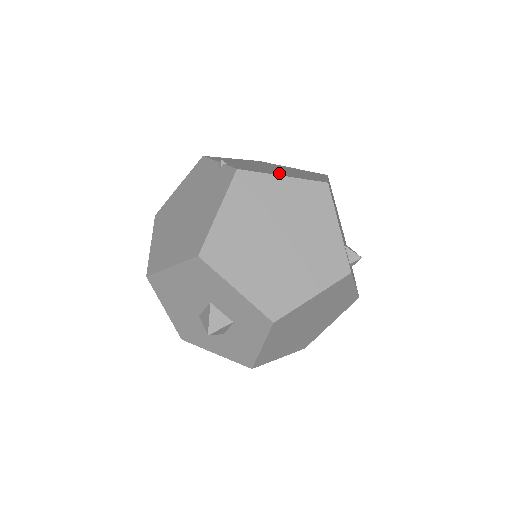
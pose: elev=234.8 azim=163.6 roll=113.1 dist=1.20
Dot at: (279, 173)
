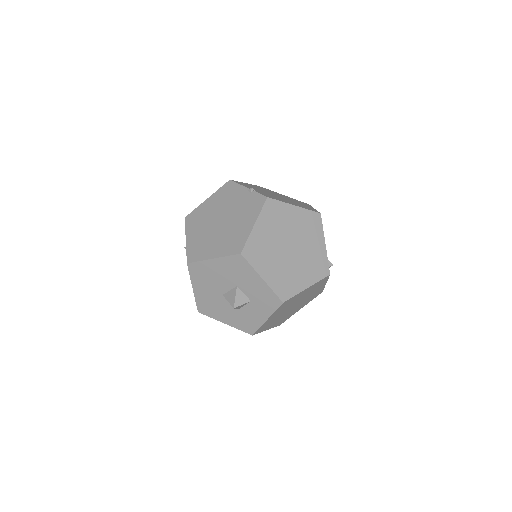
Dot at: (289, 202)
